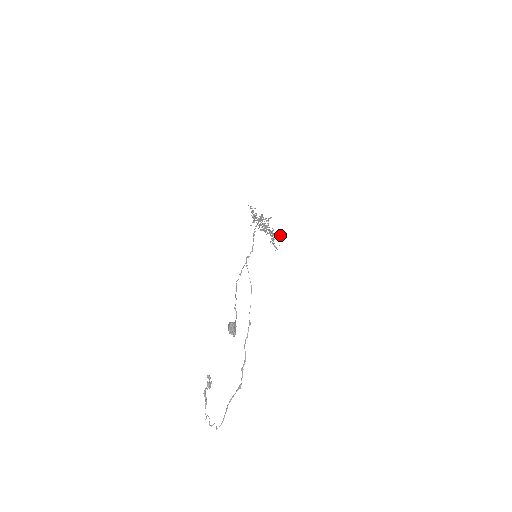
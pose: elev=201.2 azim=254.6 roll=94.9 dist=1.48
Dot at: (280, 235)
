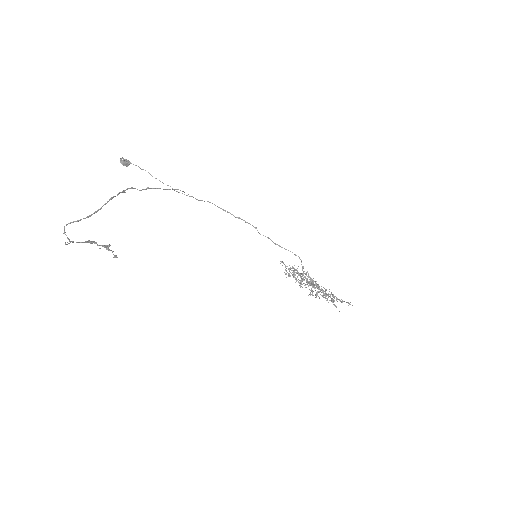
Dot at: (352, 305)
